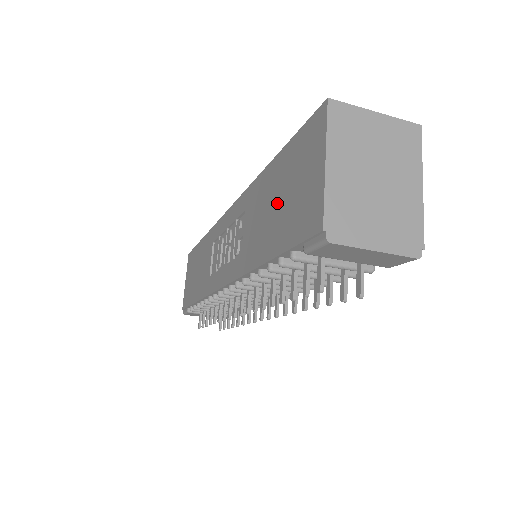
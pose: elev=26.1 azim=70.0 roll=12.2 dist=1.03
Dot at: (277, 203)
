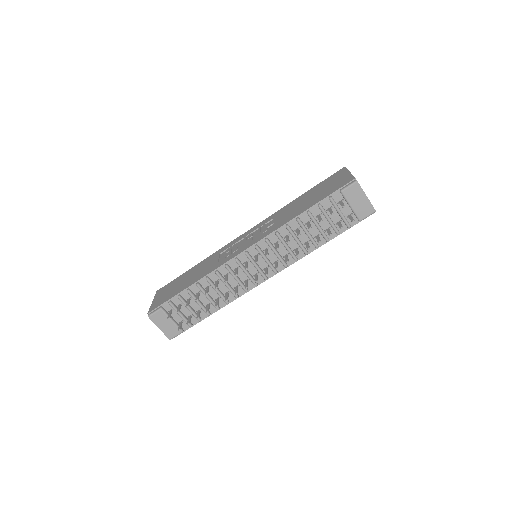
Dot at: (313, 196)
